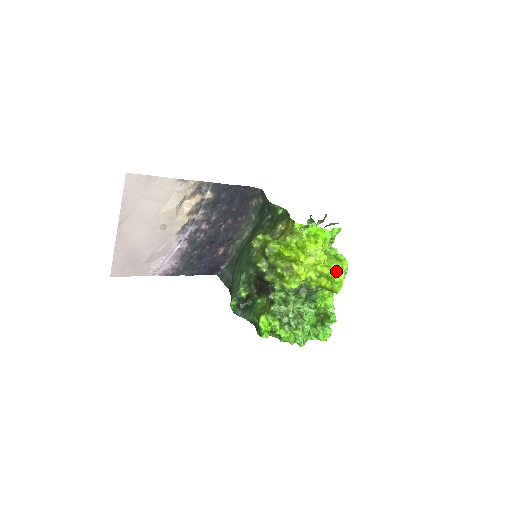
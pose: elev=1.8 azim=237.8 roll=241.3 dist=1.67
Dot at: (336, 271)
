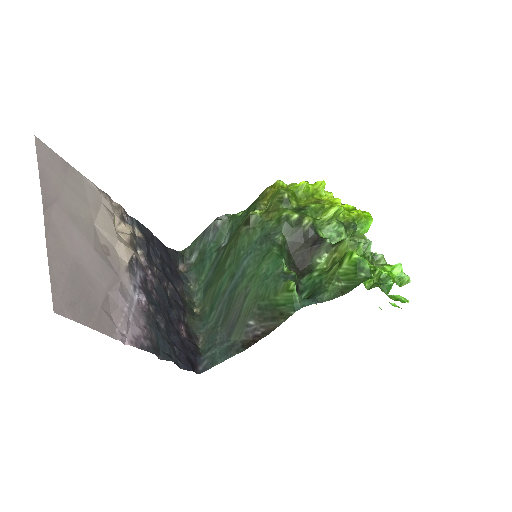
Dot at: occluded
